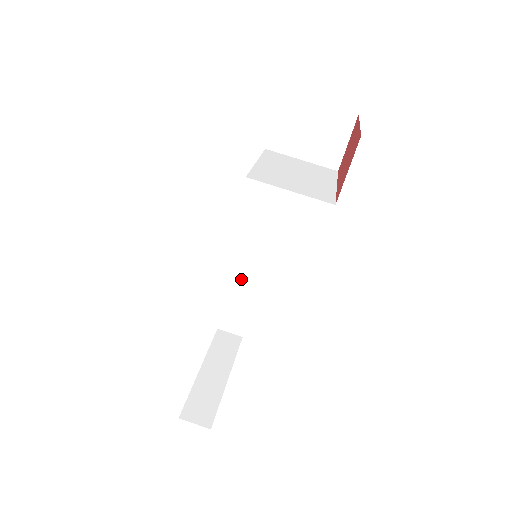
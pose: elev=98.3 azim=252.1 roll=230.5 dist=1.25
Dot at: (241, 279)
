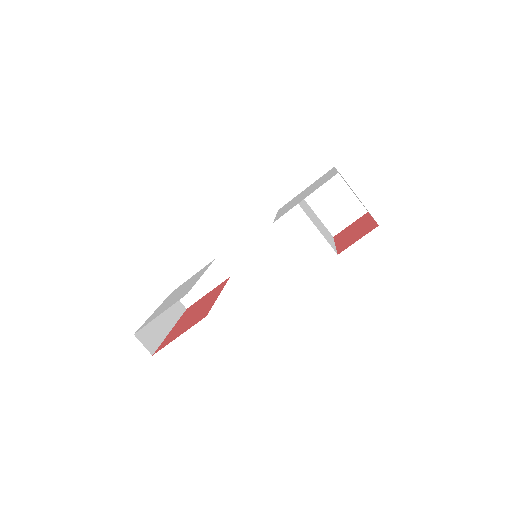
Dot at: (219, 266)
